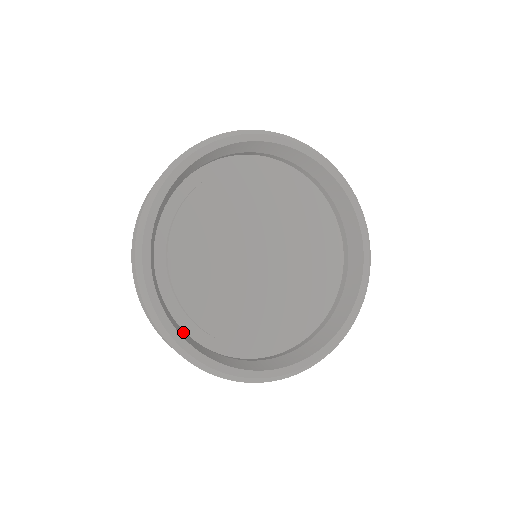
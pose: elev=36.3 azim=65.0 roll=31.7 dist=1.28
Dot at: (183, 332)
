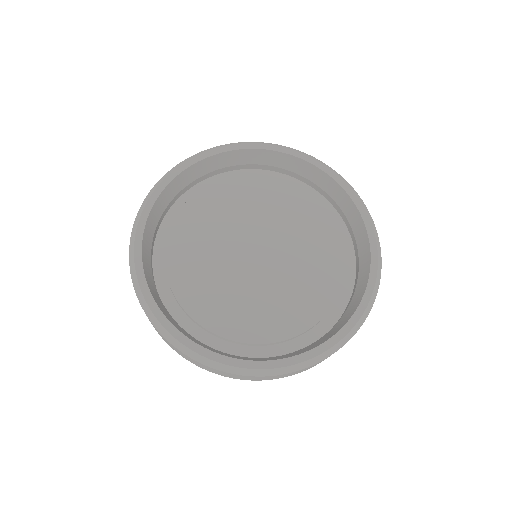
Dot at: (194, 339)
